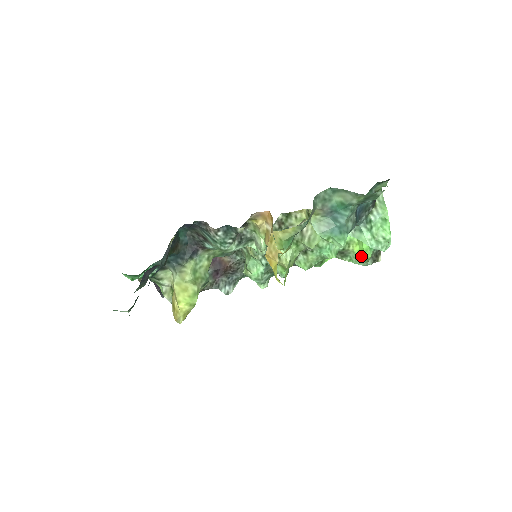
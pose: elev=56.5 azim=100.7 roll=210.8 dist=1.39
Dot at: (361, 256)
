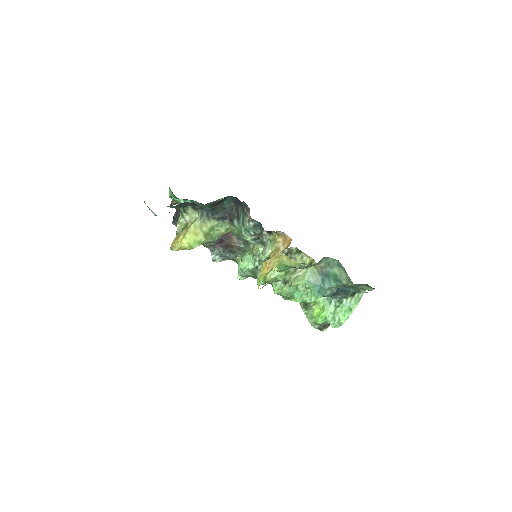
Dot at: (315, 318)
